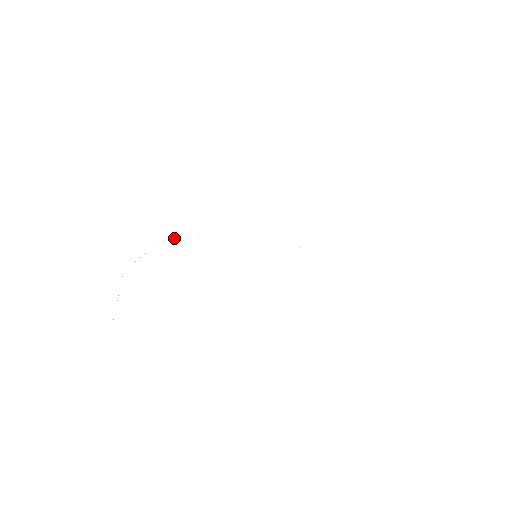
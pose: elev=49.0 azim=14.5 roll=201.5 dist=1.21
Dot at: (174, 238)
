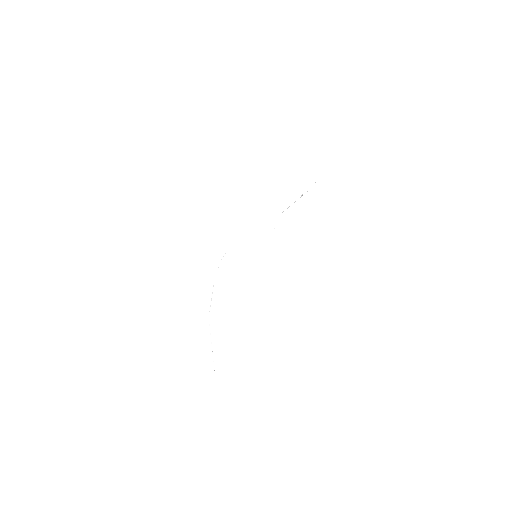
Dot at: occluded
